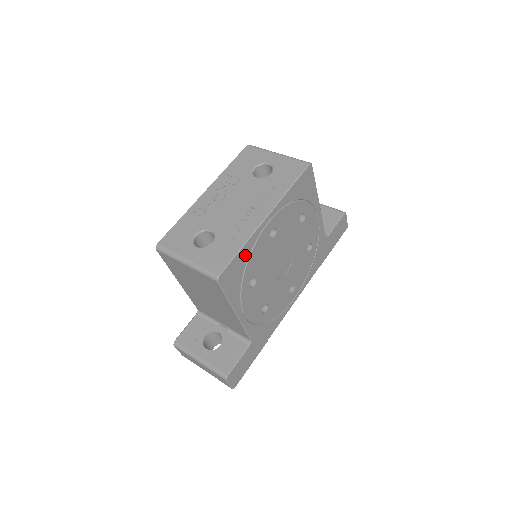
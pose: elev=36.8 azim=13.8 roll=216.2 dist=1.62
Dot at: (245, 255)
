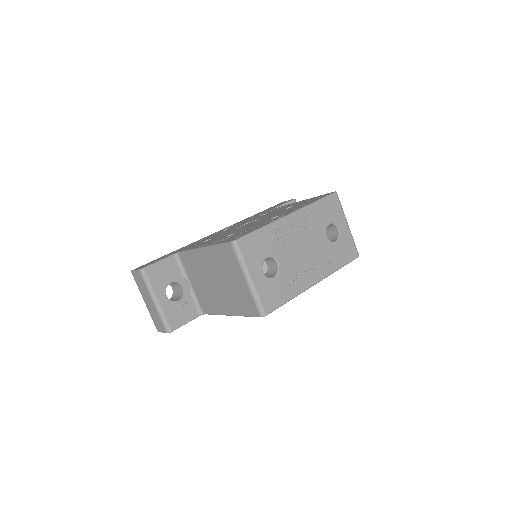
Dot at: occluded
